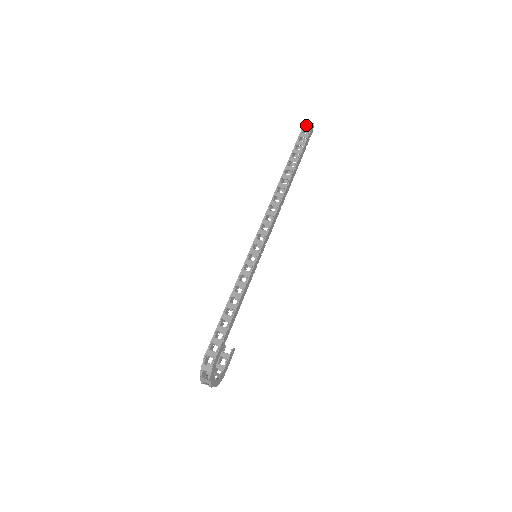
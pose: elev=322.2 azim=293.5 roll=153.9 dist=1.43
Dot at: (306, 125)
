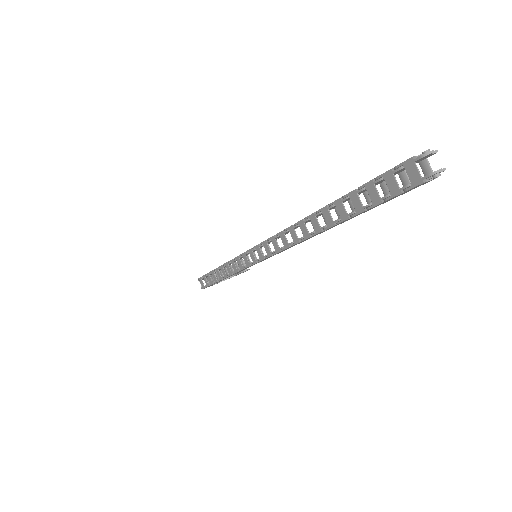
Dot at: (415, 164)
